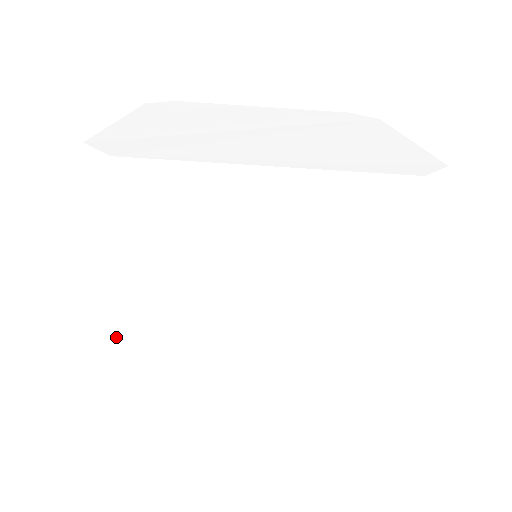
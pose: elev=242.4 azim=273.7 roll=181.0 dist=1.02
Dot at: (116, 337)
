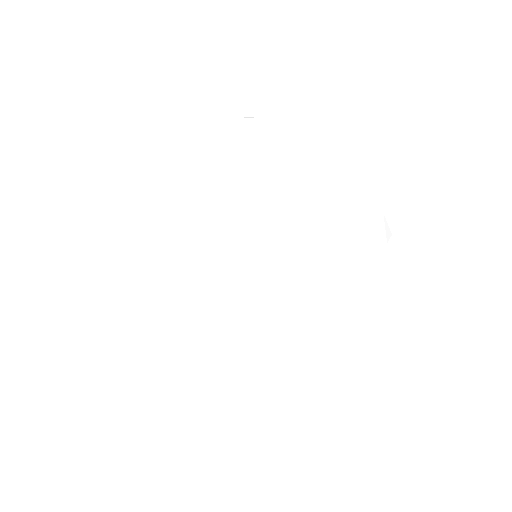
Dot at: (191, 186)
